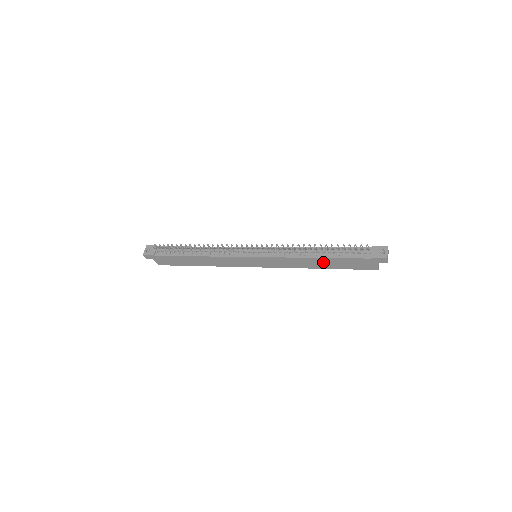
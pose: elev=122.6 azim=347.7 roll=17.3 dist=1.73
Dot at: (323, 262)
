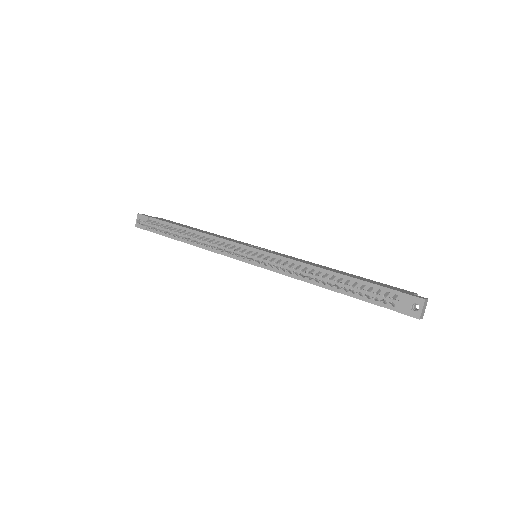
Dot at: occluded
